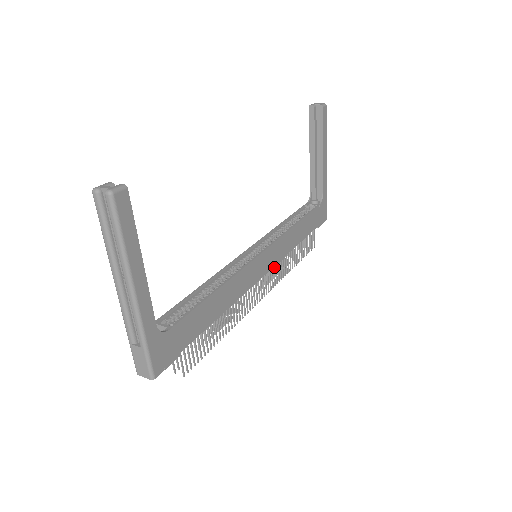
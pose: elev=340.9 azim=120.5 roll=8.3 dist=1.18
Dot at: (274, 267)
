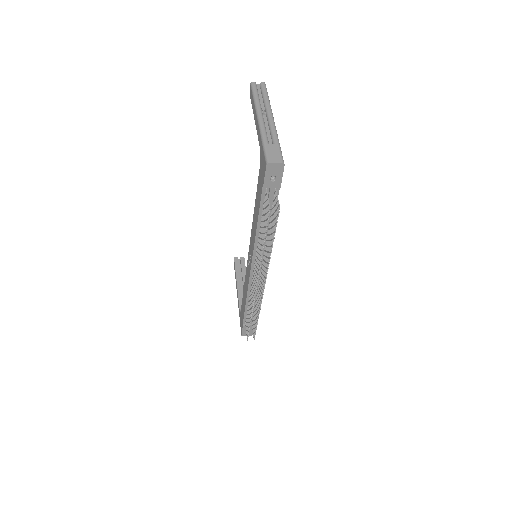
Dot at: (260, 284)
